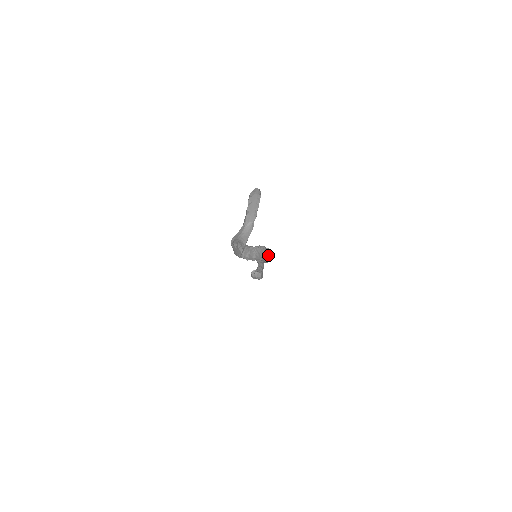
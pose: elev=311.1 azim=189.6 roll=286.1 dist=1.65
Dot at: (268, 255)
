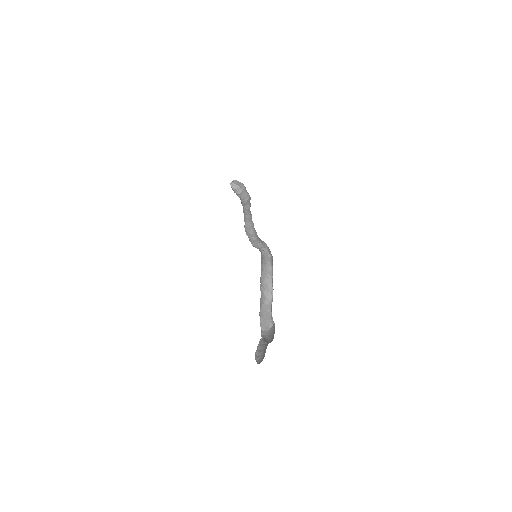
Dot at: occluded
